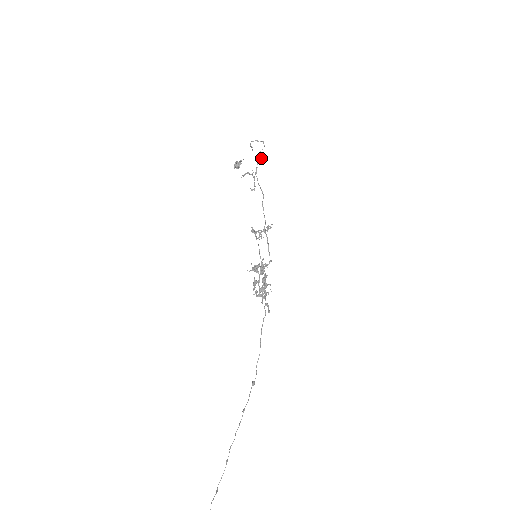
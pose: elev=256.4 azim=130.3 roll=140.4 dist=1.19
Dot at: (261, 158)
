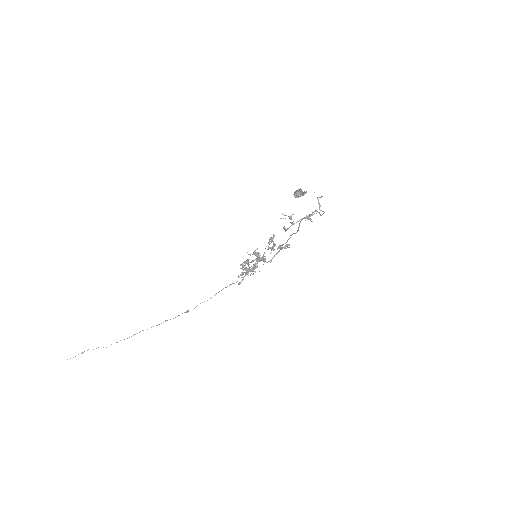
Dot at: (310, 220)
